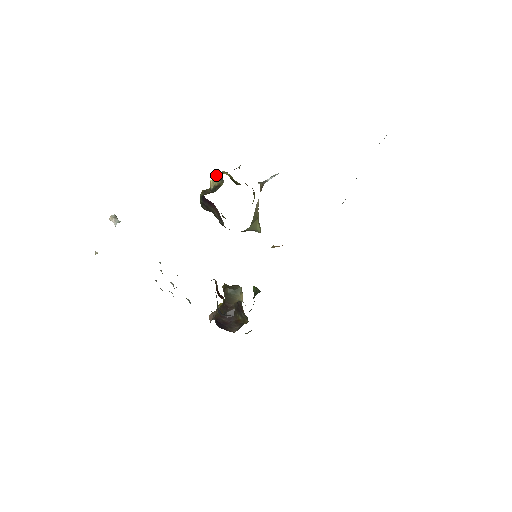
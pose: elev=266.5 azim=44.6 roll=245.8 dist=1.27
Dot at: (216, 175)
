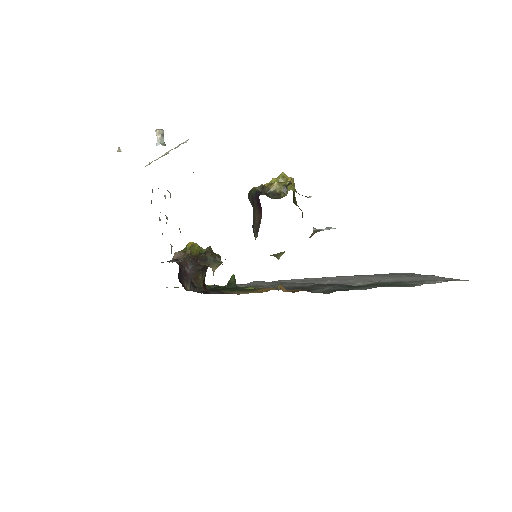
Dot at: (283, 175)
